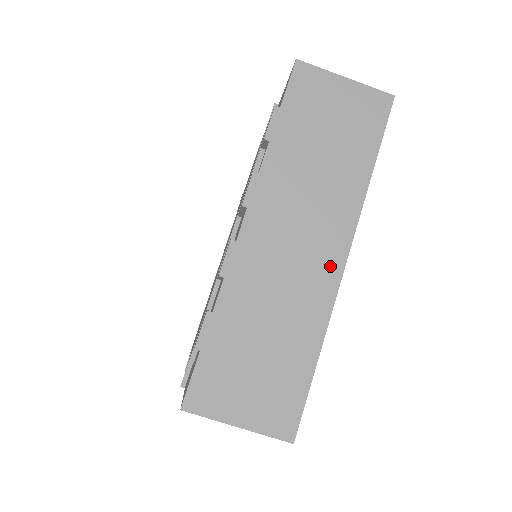
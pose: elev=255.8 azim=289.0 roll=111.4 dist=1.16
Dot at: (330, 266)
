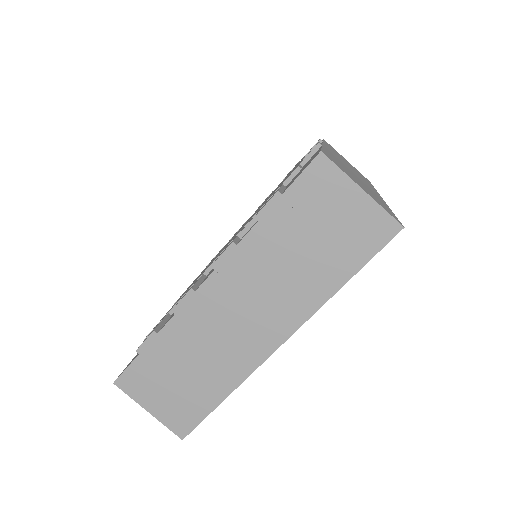
Dot at: (264, 344)
